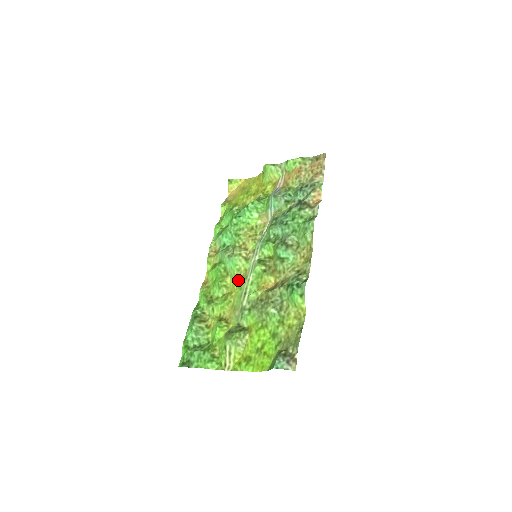
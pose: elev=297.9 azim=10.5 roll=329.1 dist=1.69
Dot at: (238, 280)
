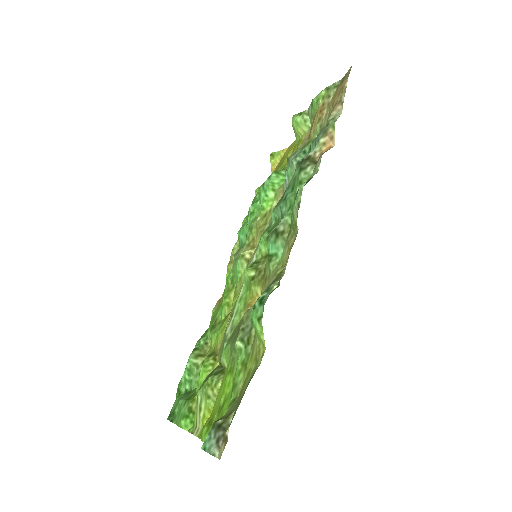
Dot at: (236, 295)
